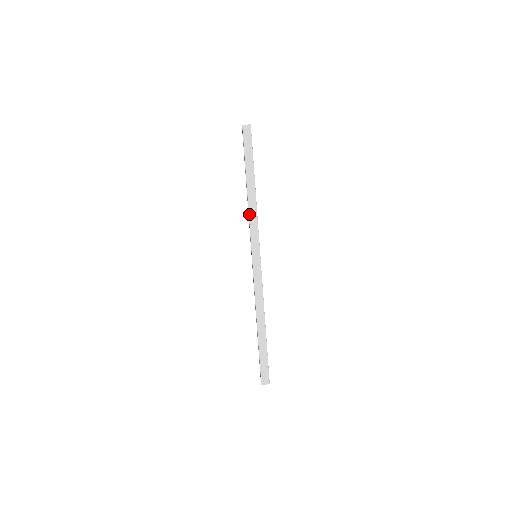
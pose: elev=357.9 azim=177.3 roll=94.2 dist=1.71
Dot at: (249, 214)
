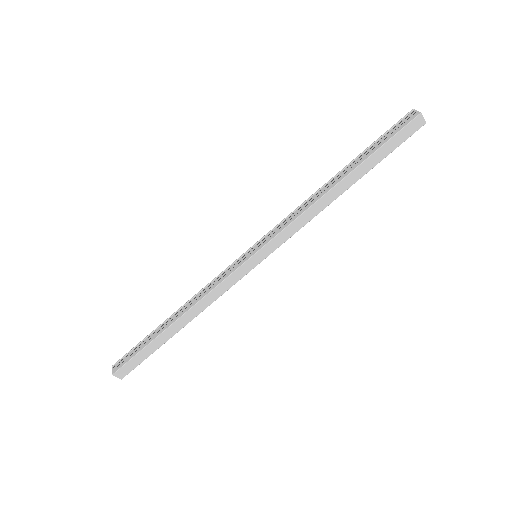
Dot at: (305, 212)
